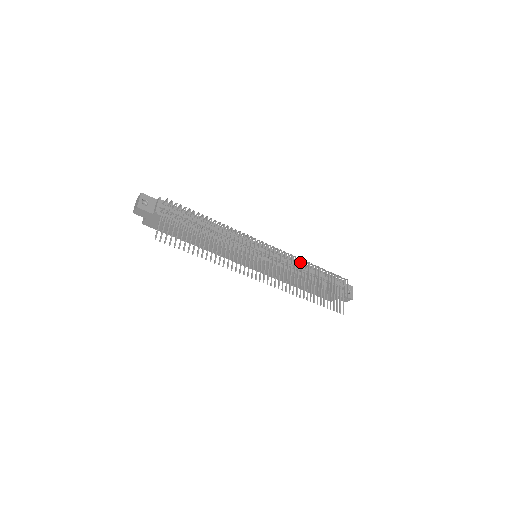
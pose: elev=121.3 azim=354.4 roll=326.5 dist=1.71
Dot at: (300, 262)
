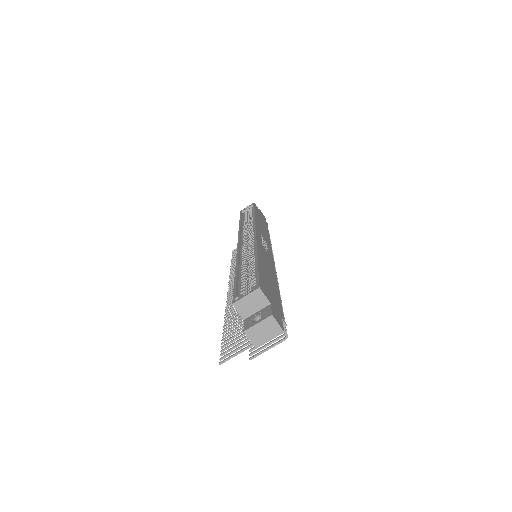
Dot at: occluded
